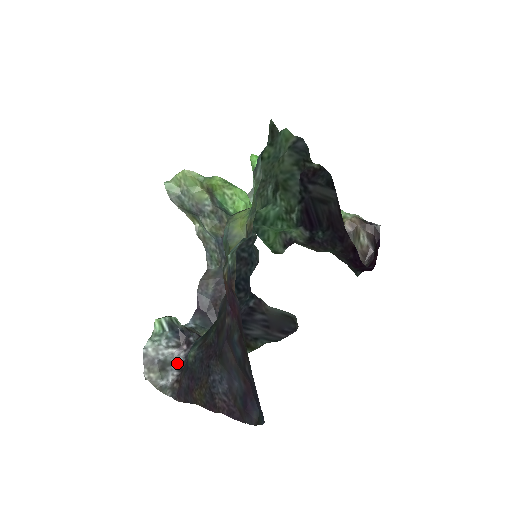
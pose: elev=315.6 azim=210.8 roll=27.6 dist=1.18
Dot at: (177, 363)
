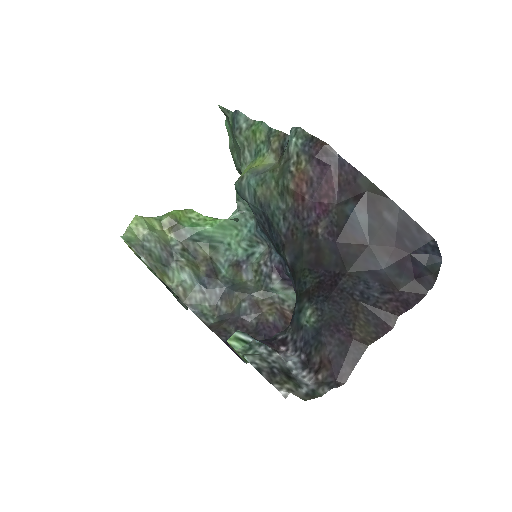
Dot at: (295, 363)
